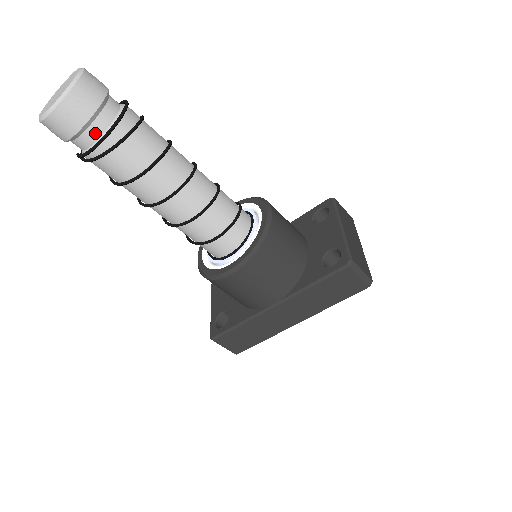
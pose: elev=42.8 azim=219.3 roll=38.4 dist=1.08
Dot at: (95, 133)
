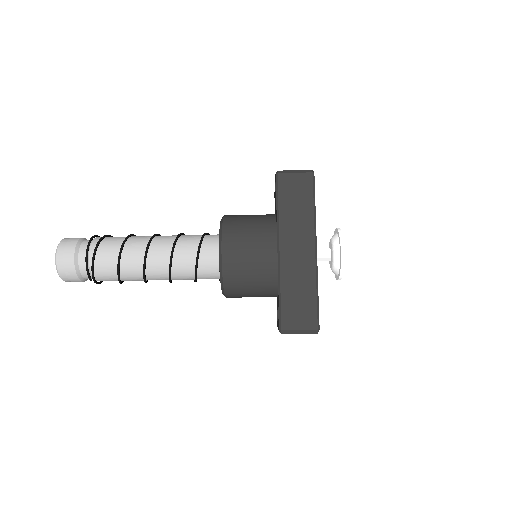
Dot at: (84, 252)
